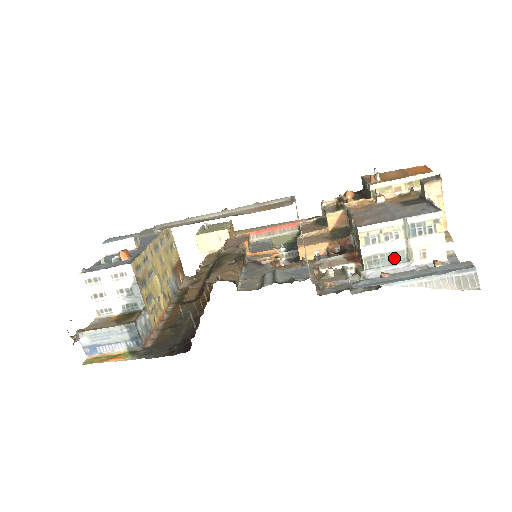
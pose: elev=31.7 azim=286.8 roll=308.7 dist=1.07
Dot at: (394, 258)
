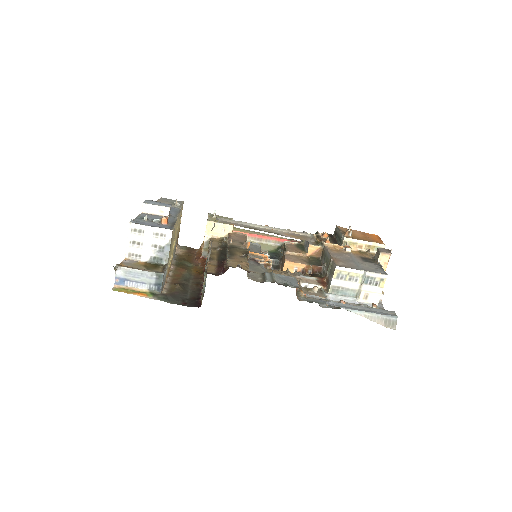
Dot at: (349, 292)
